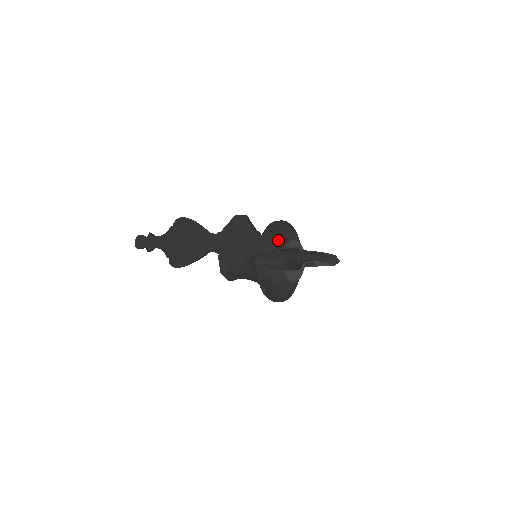
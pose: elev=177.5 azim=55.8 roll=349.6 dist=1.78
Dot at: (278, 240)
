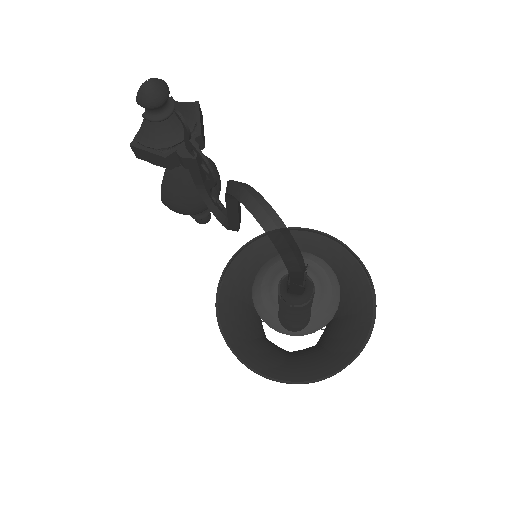
Dot at: (346, 303)
